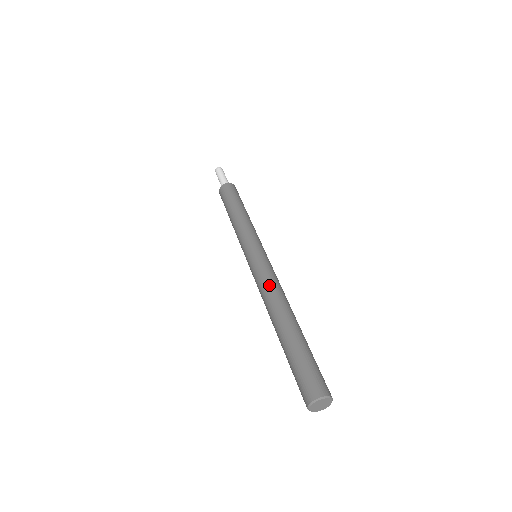
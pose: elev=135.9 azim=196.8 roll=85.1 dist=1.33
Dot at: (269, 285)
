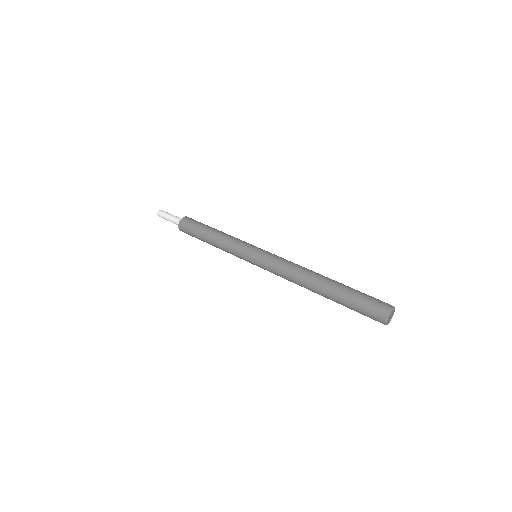
Dot at: occluded
